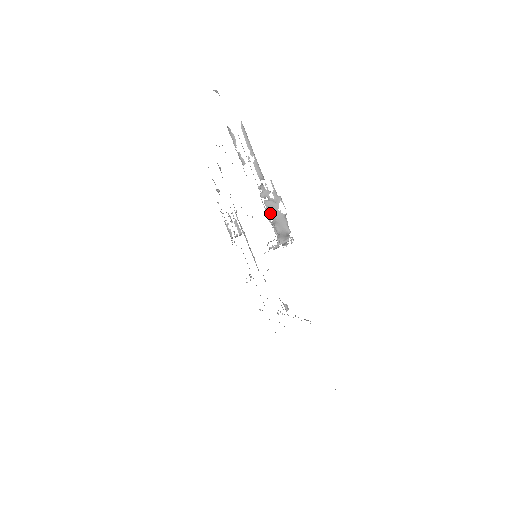
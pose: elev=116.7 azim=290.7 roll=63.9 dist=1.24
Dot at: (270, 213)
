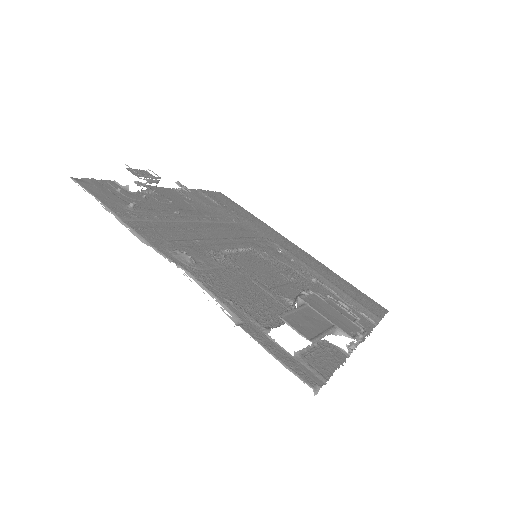
Dot at: (357, 345)
